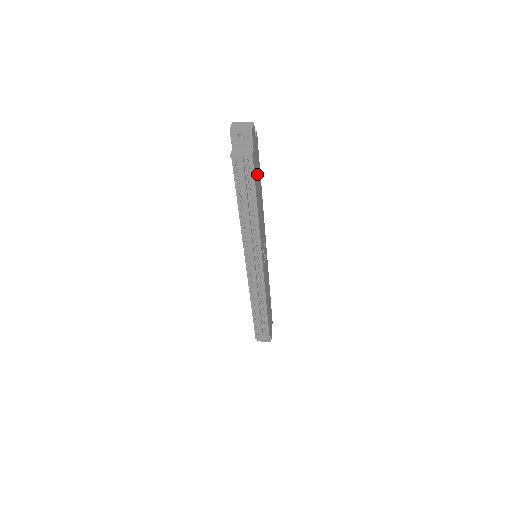
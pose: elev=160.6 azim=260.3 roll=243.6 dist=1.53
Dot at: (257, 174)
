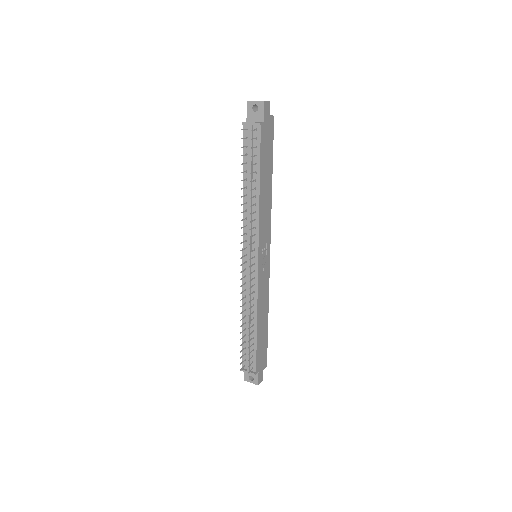
Dot at: (266, 154)
